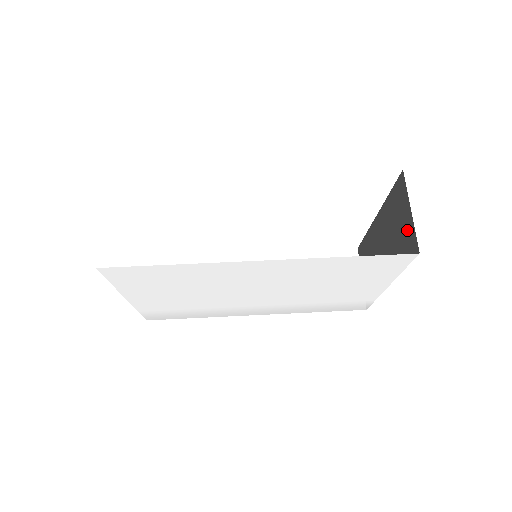
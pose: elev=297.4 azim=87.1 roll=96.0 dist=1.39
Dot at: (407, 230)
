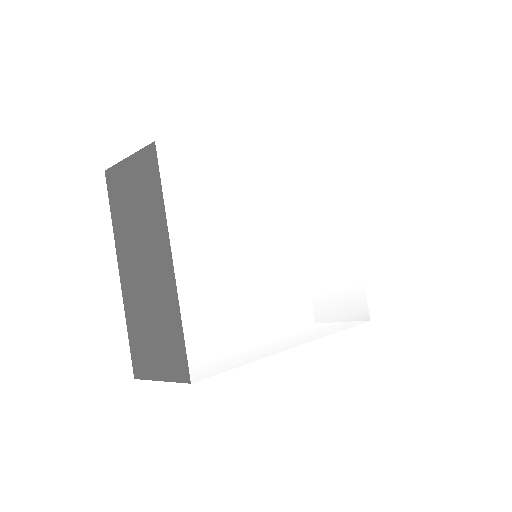
Dot at: occluded
